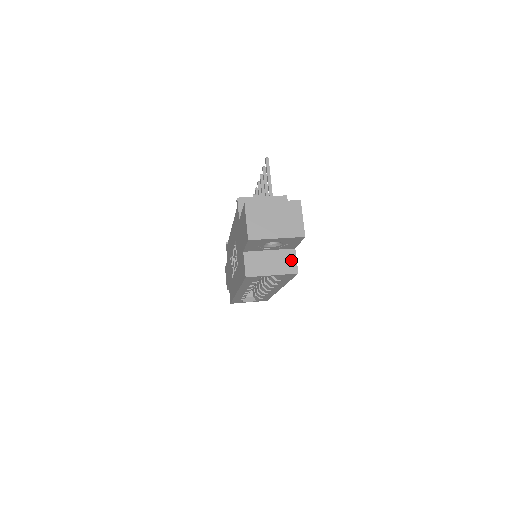
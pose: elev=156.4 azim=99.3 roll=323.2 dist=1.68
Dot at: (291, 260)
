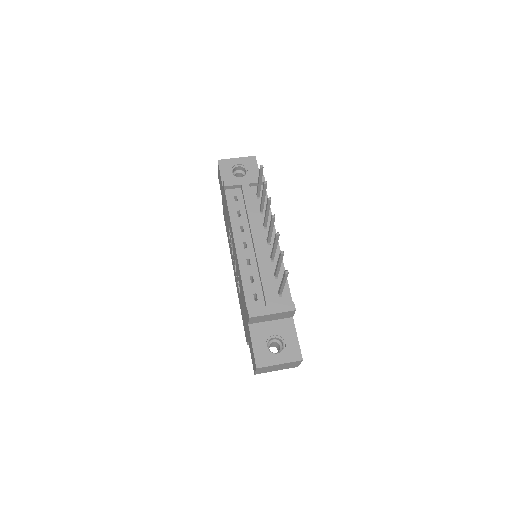
Dot at: occluded
